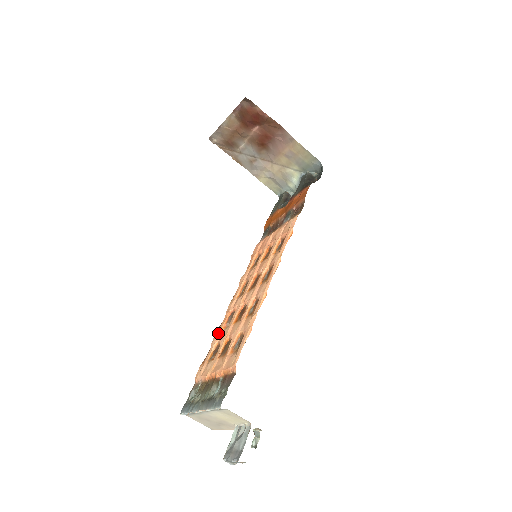
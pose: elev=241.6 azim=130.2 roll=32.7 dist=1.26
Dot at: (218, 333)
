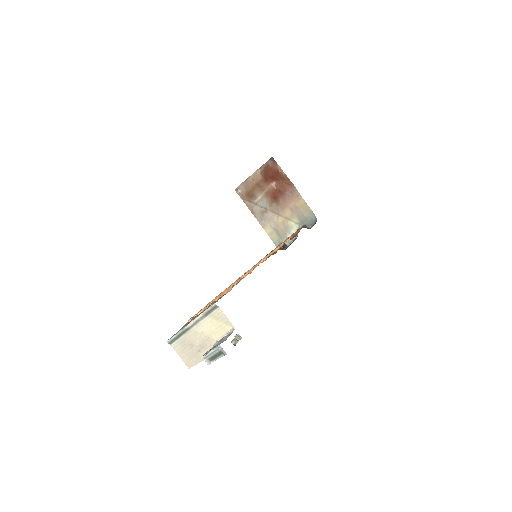
Dot at: (213, 299)
